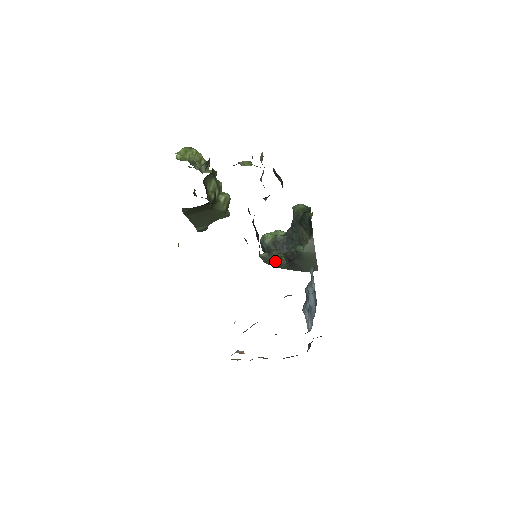
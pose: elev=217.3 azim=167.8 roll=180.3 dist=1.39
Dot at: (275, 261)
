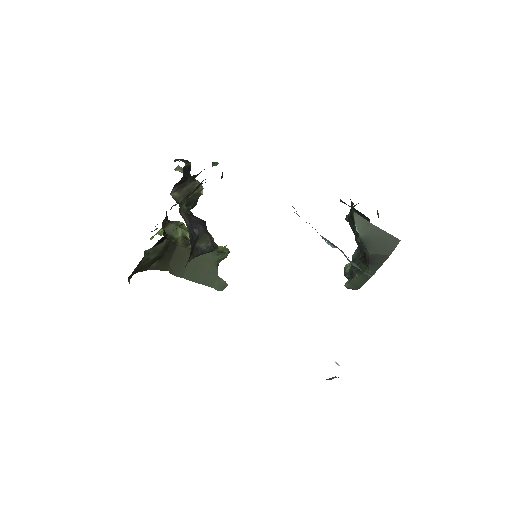
Dot at: (358, 276)
